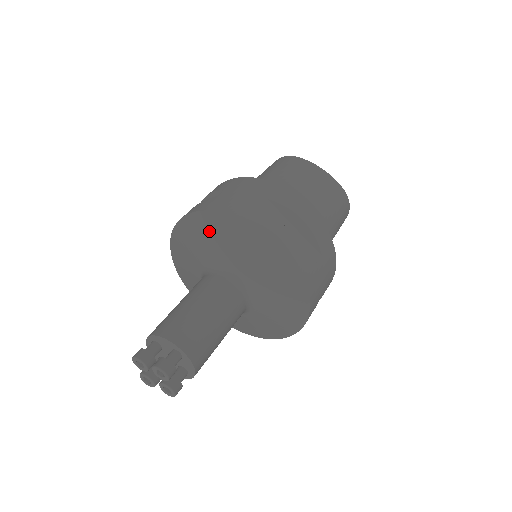
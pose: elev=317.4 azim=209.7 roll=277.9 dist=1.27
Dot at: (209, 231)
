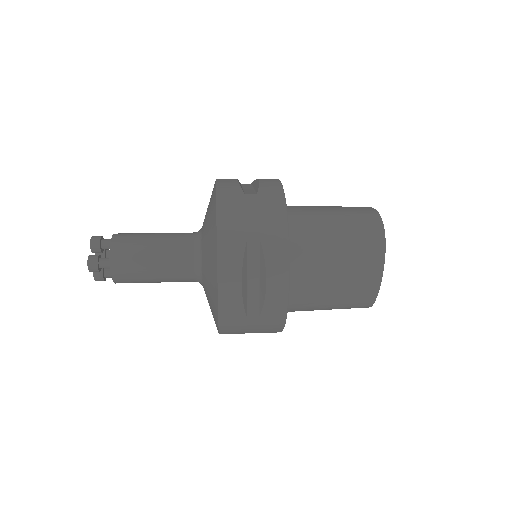
Dot at: occluded
